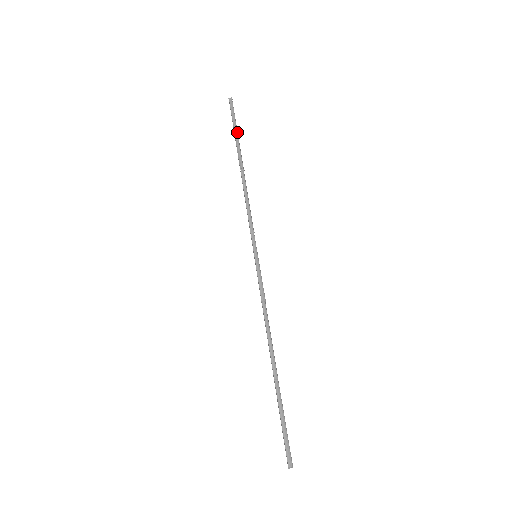
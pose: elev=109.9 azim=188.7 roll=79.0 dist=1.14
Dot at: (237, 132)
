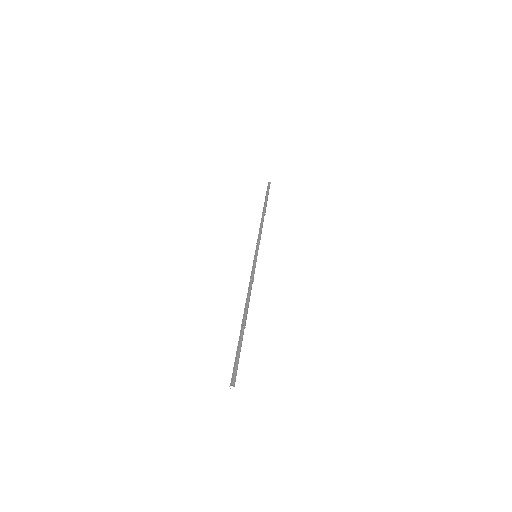
Dot at: (267, 197)
